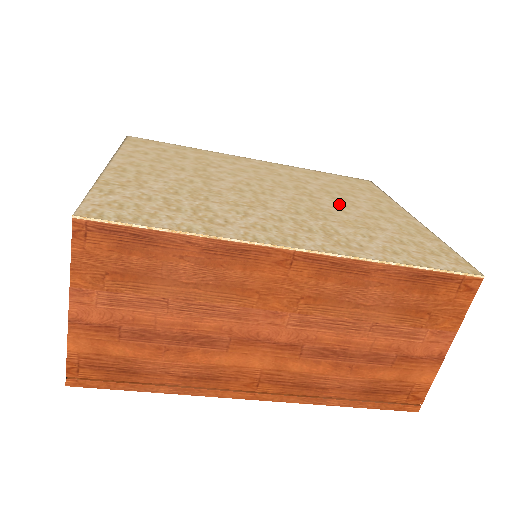
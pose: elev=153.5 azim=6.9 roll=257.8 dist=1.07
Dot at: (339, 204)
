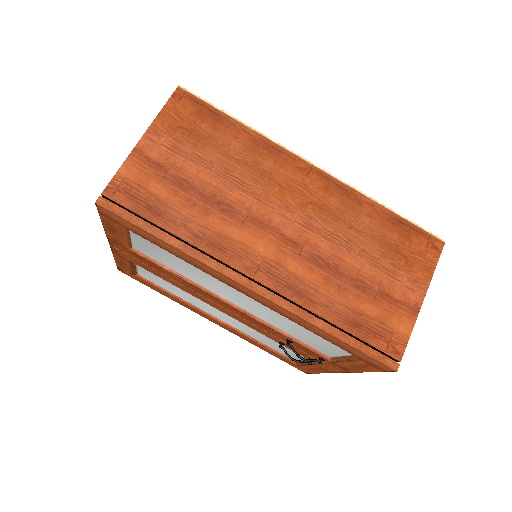
Dot at: occluded
